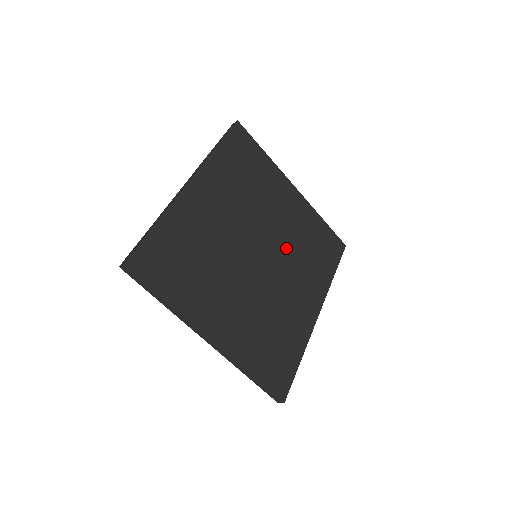
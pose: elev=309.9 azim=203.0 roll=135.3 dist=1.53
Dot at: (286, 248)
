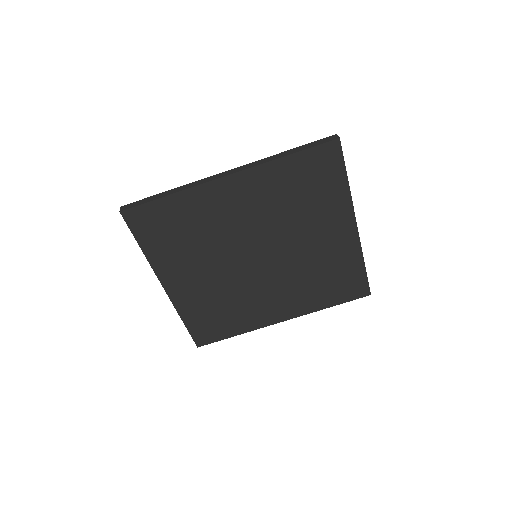
Dot at: (293, 266)
